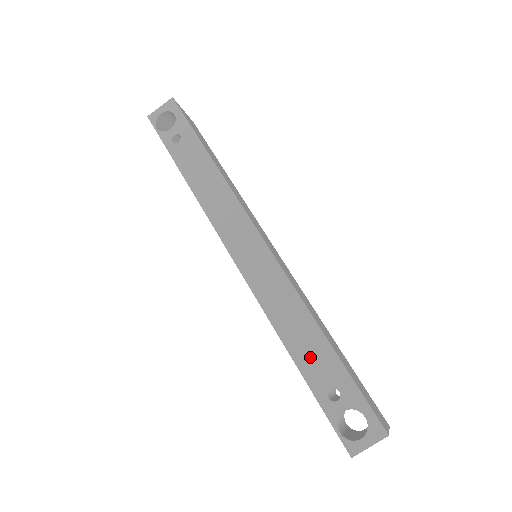
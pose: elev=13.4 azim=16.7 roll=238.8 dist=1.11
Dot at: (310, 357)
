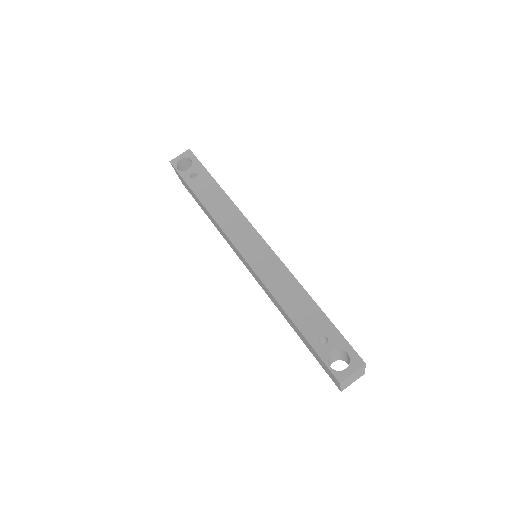
Dot at: (304, 316)
